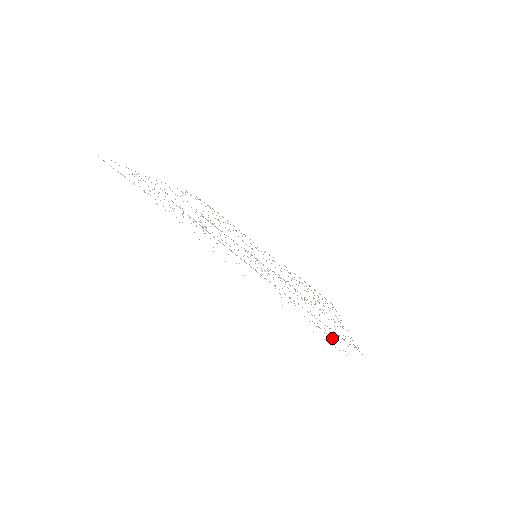
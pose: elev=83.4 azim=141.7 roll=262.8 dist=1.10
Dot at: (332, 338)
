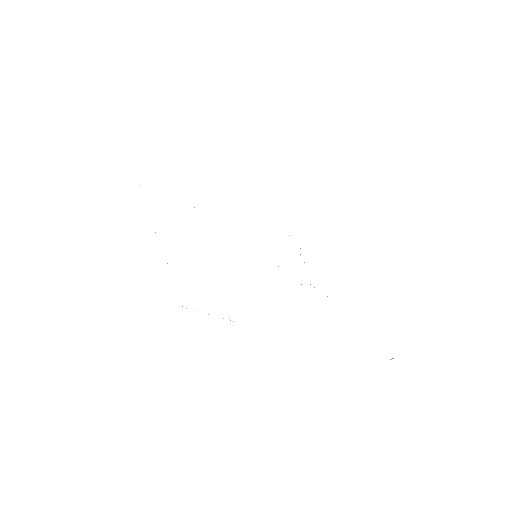
Dot at: occluded
